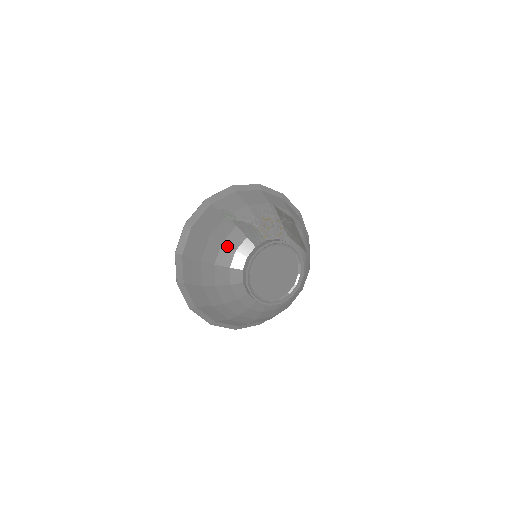
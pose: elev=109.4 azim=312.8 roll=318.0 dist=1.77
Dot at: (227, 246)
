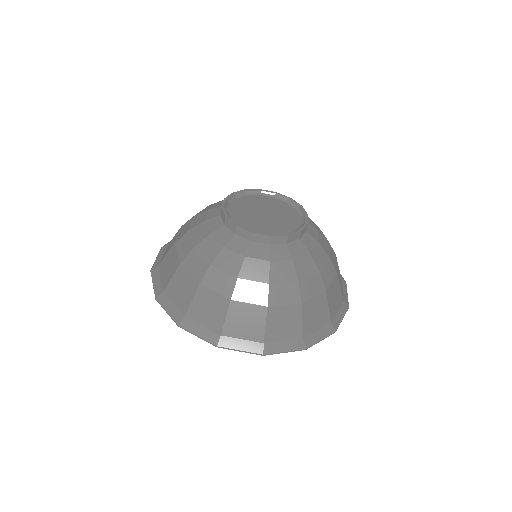
Dot at: (199, 213)
